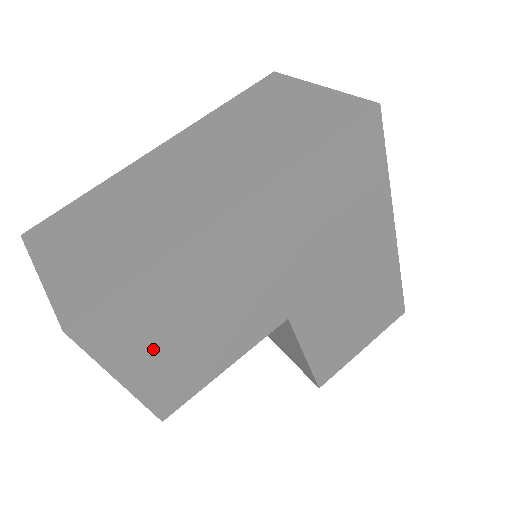
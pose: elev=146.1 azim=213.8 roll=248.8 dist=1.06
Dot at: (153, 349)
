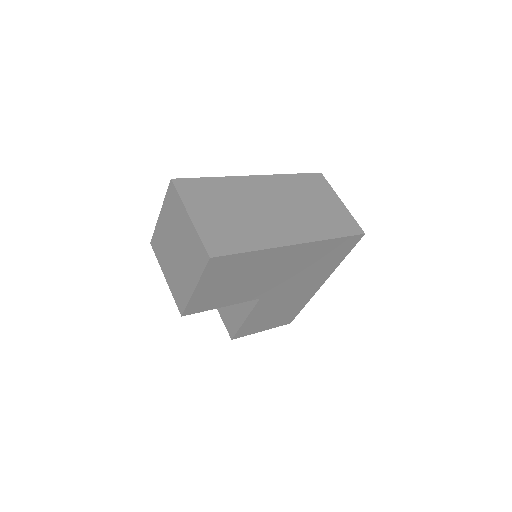
Dot at: (218, 282)
